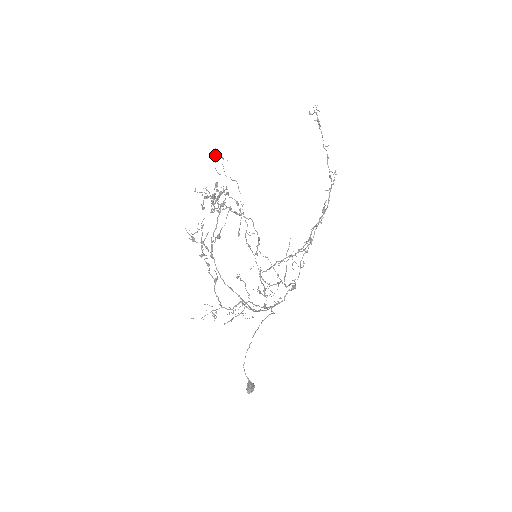
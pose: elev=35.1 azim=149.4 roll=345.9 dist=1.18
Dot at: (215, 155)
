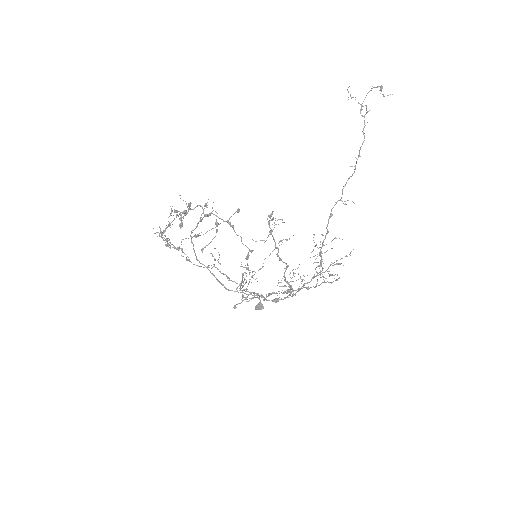
Dot at: occluded
